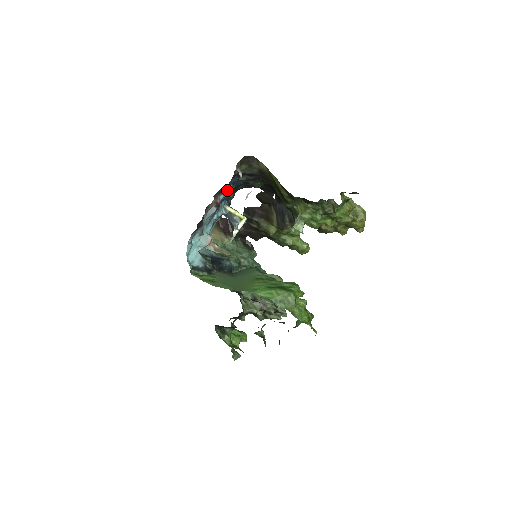
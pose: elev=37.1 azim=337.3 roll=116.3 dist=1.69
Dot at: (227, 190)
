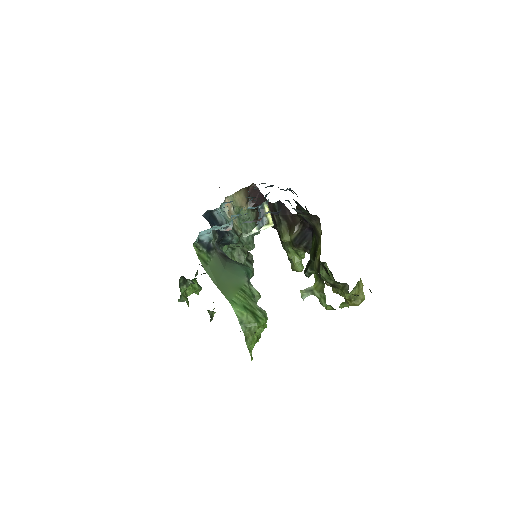
Dot at: (276, 212)
